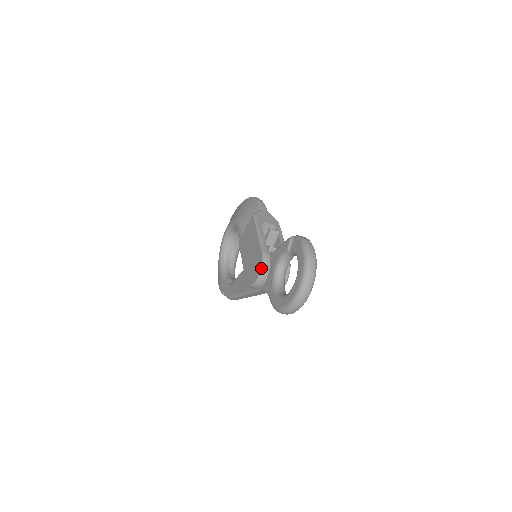
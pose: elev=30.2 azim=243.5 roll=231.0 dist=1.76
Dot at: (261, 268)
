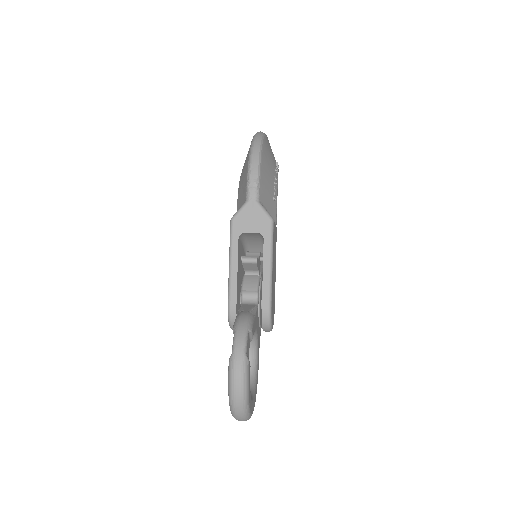
Dot at: occluded
